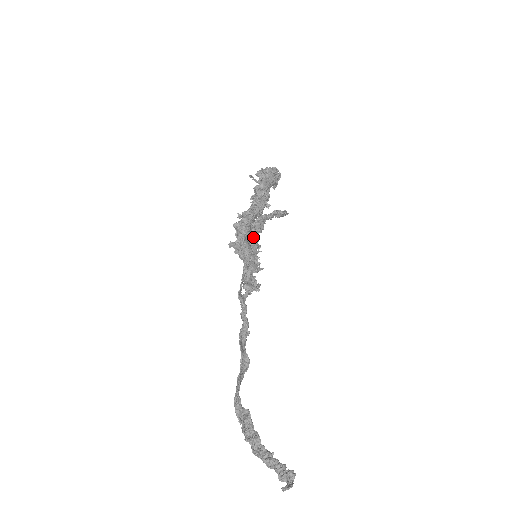
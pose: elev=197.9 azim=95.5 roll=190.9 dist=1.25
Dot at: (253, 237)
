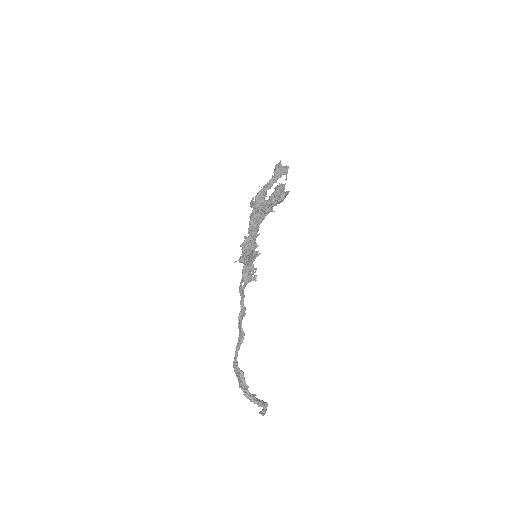
Dot at: occluded
